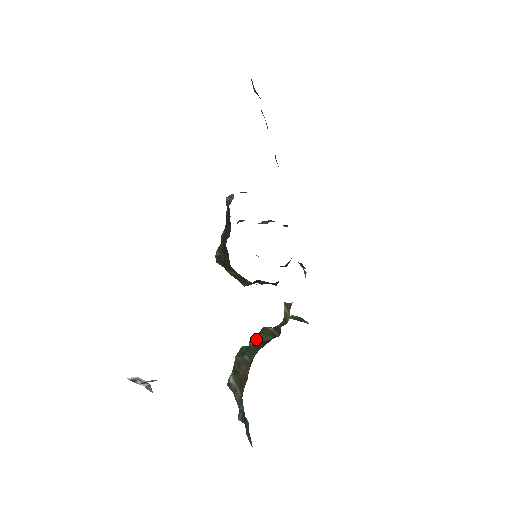
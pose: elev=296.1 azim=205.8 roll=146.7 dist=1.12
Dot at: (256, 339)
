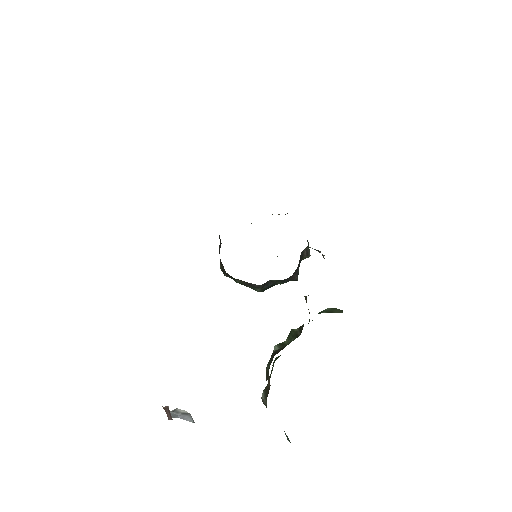
Dot at: (280, 345)
